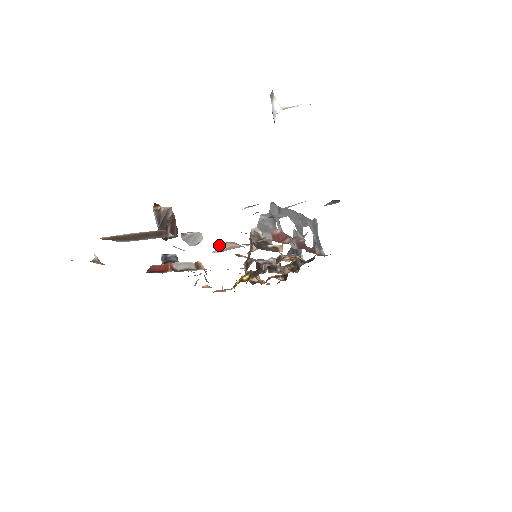
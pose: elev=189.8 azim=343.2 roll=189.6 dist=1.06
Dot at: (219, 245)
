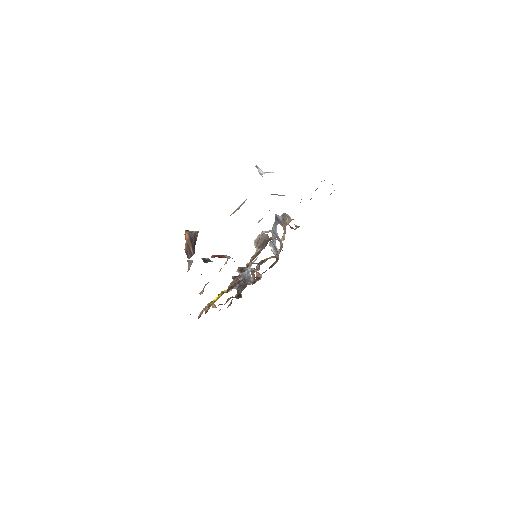
Dot at: (264, 231)
